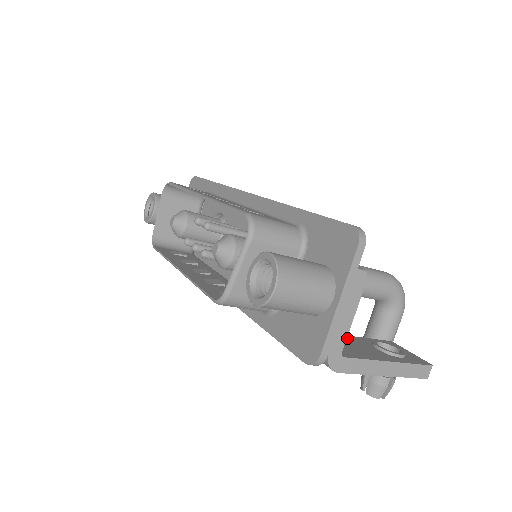
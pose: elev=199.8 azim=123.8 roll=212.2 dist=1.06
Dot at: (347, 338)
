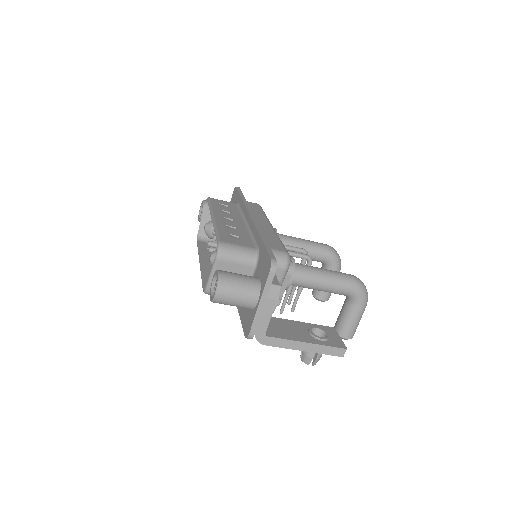
Dot at: (291, 323)
